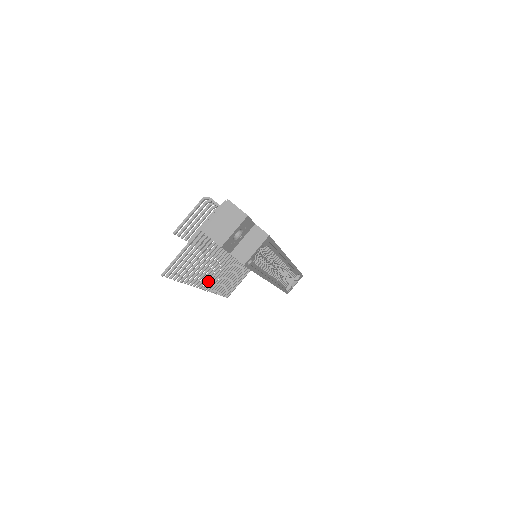
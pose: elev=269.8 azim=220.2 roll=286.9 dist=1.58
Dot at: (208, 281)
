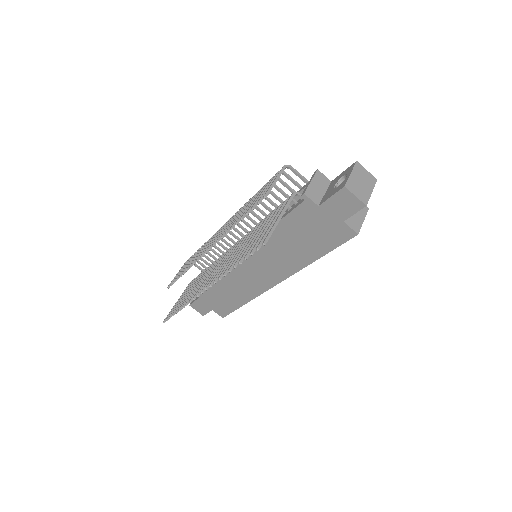
Dot at: occluded
